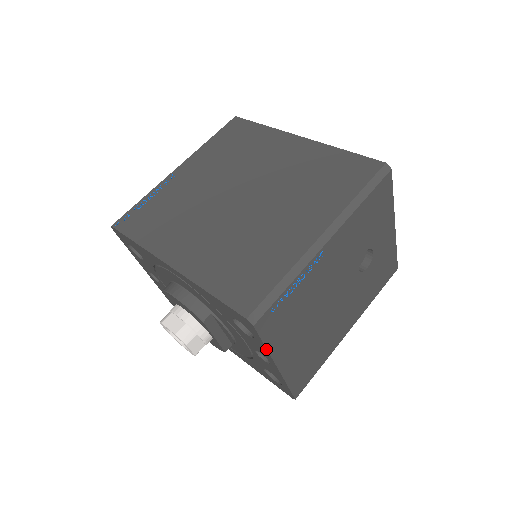
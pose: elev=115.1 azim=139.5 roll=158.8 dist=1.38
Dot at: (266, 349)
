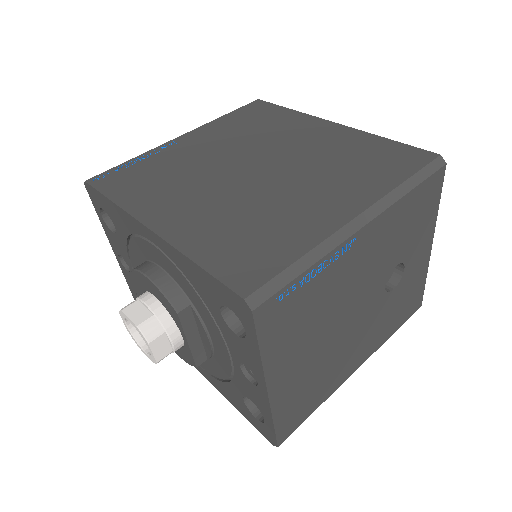
Dot at: (259, 356)
